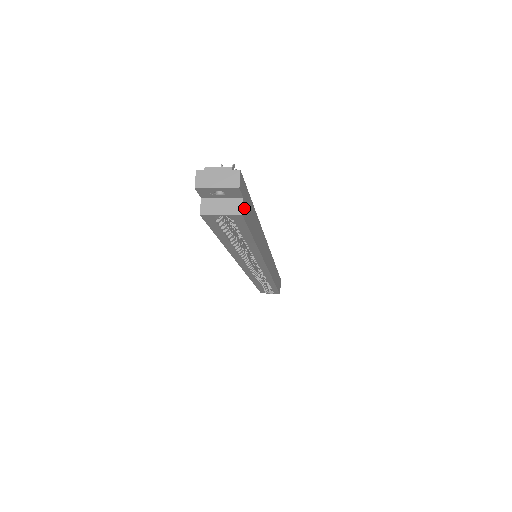
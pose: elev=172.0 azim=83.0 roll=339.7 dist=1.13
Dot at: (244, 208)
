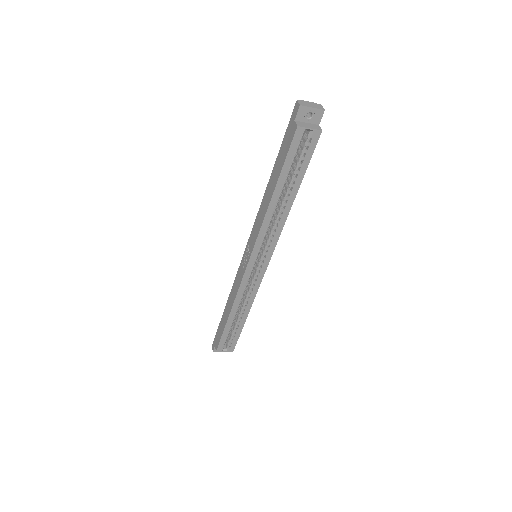
Dot at: (318, 133)
